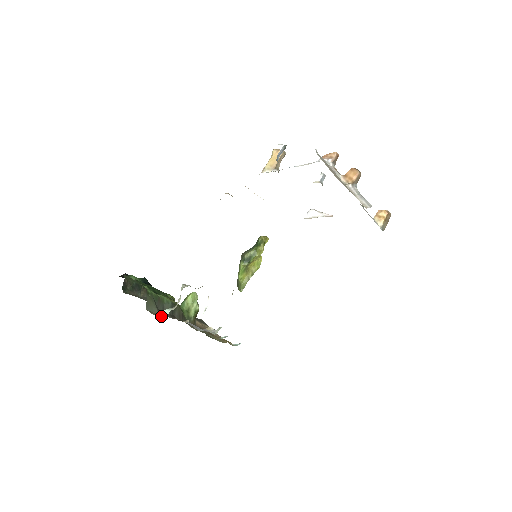
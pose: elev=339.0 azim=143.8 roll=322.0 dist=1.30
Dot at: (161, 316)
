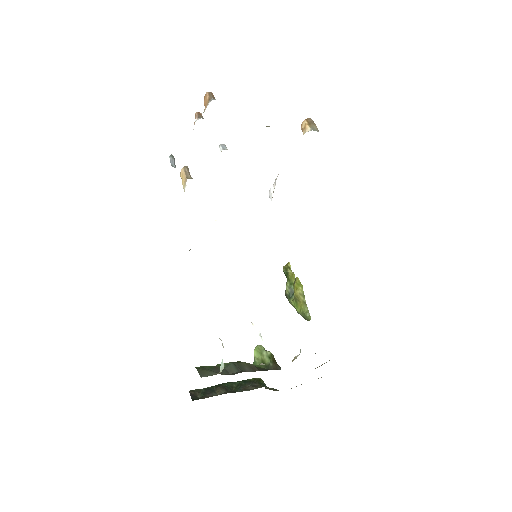
Dot at: occluded
